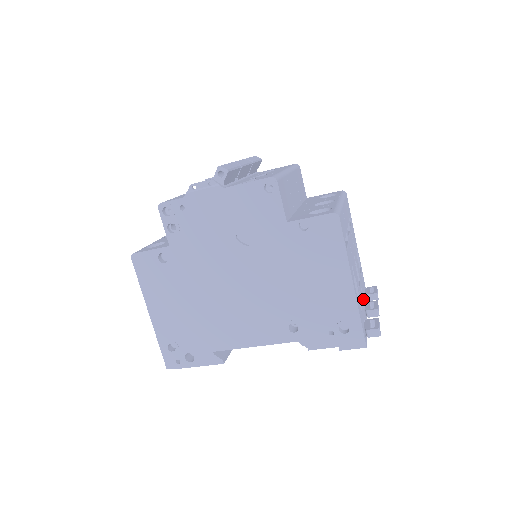
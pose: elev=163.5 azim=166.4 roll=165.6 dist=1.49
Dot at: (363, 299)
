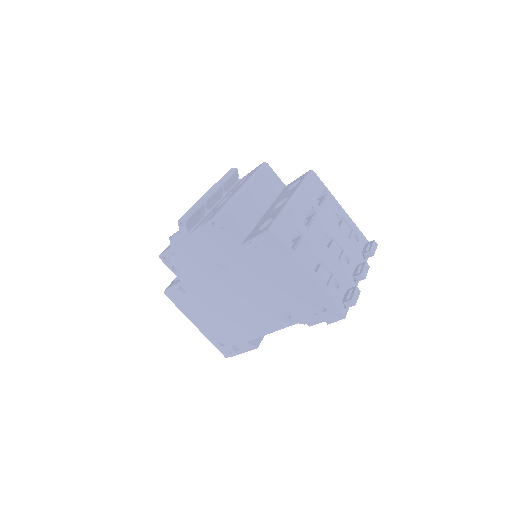
Dot at: (351, 265)
